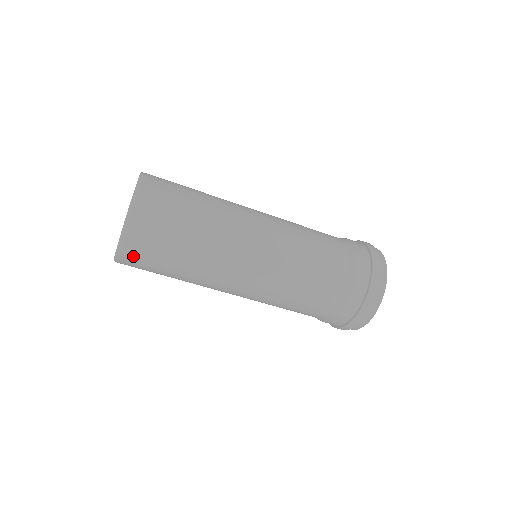
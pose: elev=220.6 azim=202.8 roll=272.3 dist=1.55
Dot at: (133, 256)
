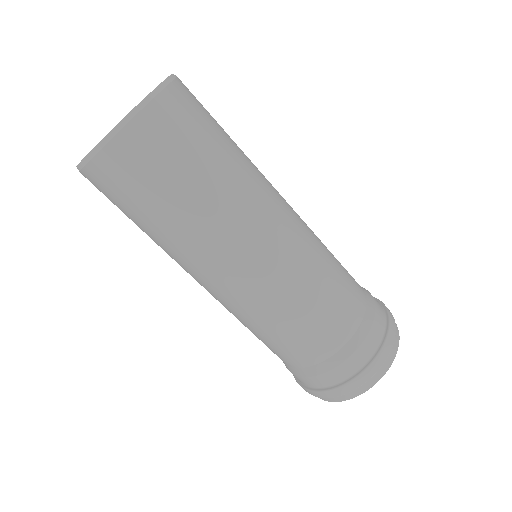
Dot at: (104, 176)
